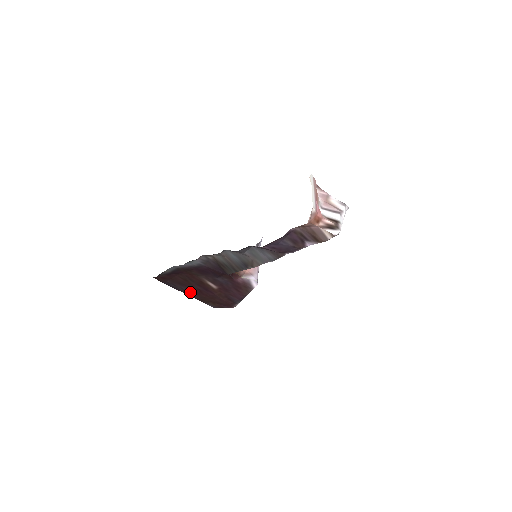
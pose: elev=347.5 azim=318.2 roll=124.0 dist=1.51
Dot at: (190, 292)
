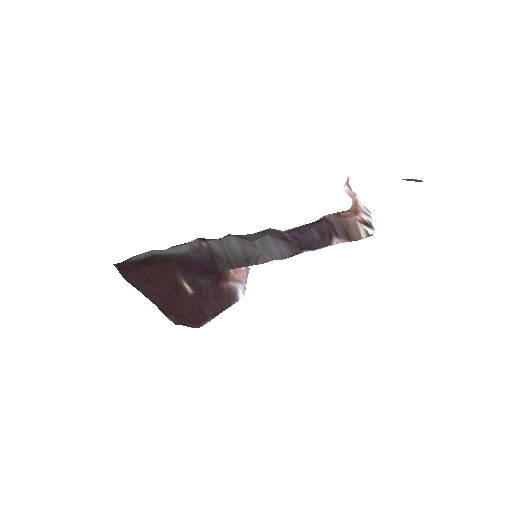
Dot at: (154, 295)
